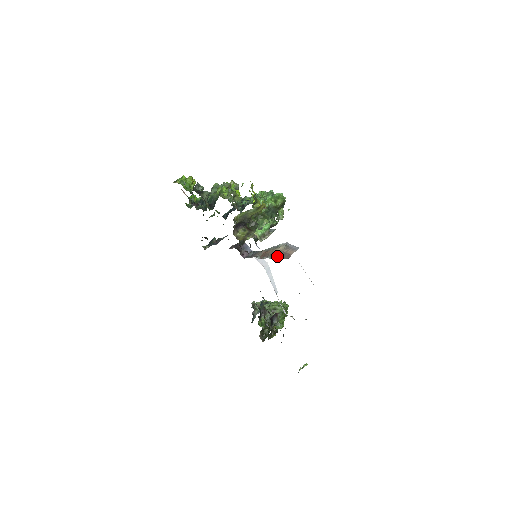
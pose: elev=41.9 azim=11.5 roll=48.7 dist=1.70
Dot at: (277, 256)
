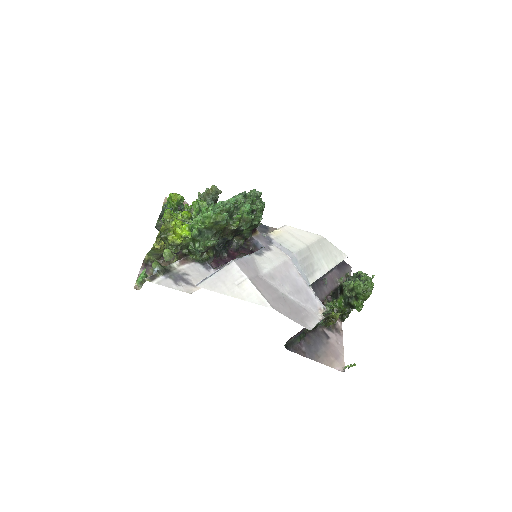
Dot at: occluded
